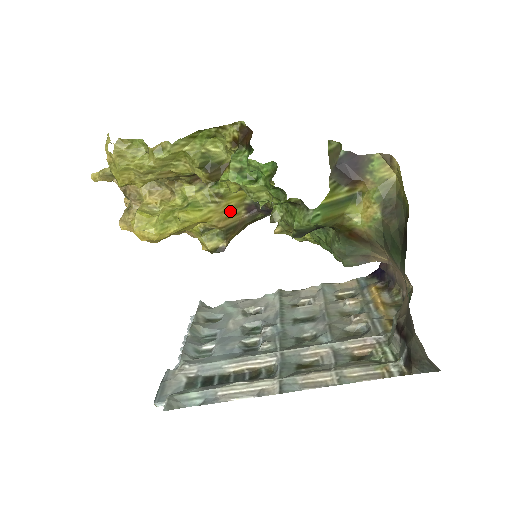
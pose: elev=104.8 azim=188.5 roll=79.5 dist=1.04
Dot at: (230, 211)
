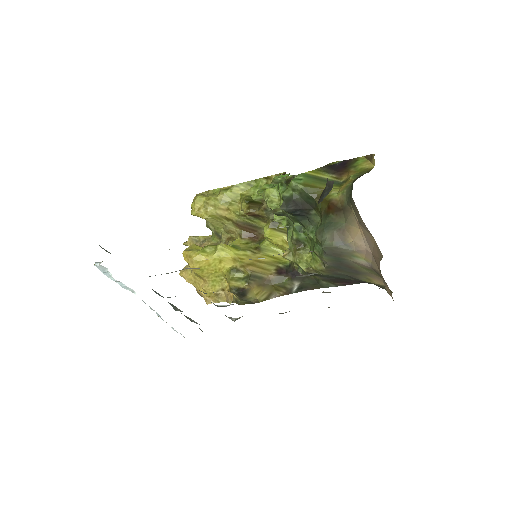
Dot at: (262, 264)
